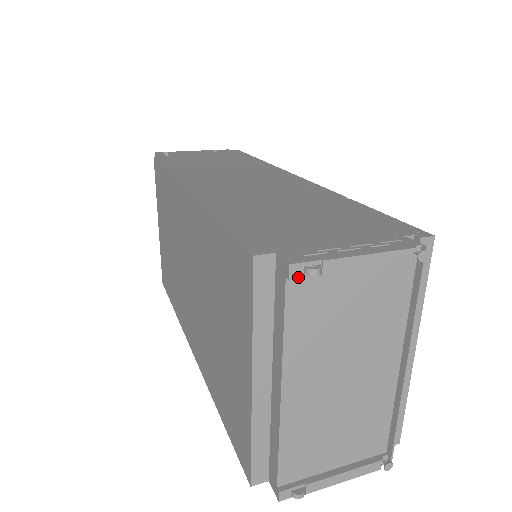
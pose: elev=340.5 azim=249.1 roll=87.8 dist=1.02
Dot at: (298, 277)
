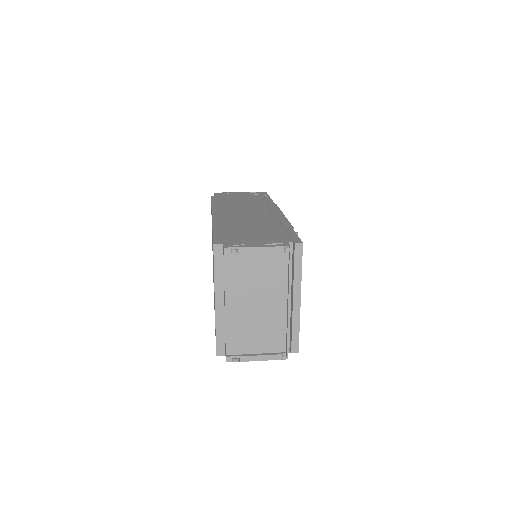
Dot at: (228, 253)
